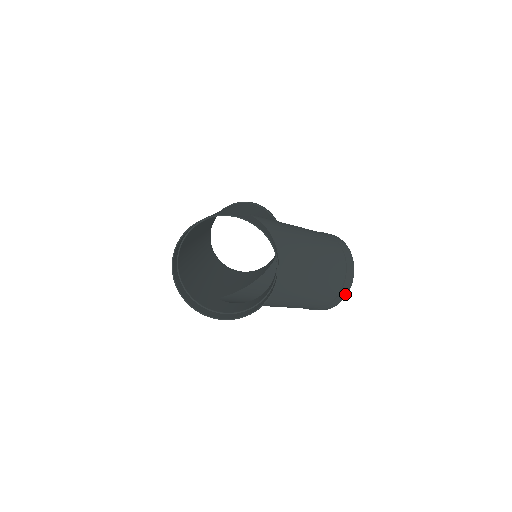
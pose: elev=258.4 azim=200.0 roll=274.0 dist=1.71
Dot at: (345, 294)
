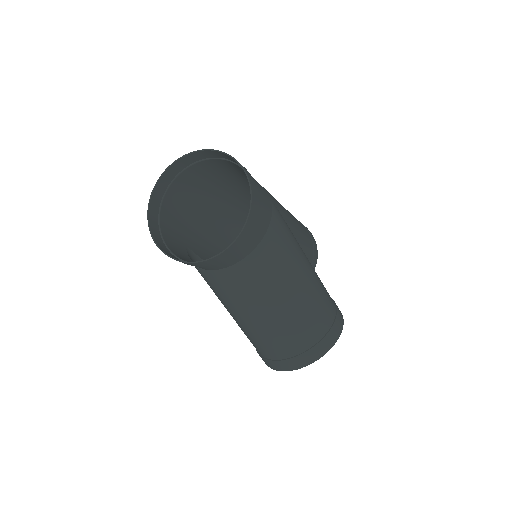
Dot at: (295, 367)
